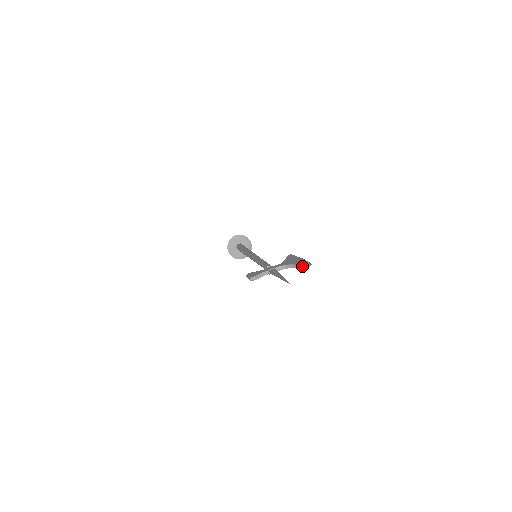
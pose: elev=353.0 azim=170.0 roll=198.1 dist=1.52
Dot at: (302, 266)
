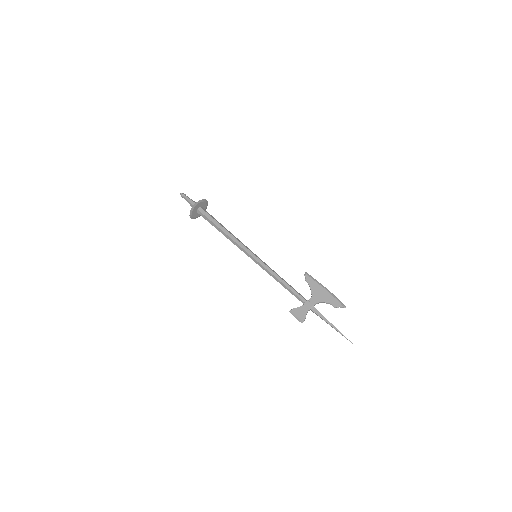
Dot at: occluded
